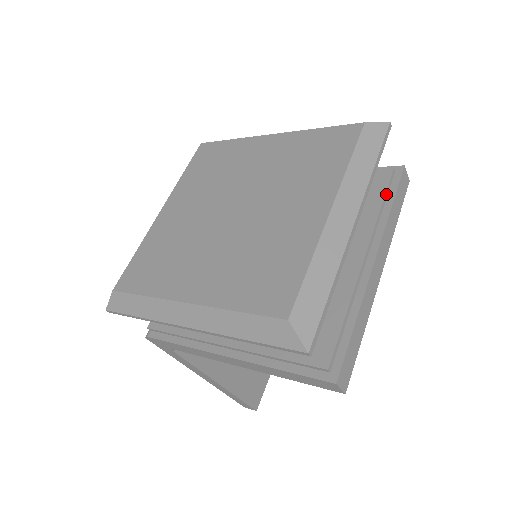
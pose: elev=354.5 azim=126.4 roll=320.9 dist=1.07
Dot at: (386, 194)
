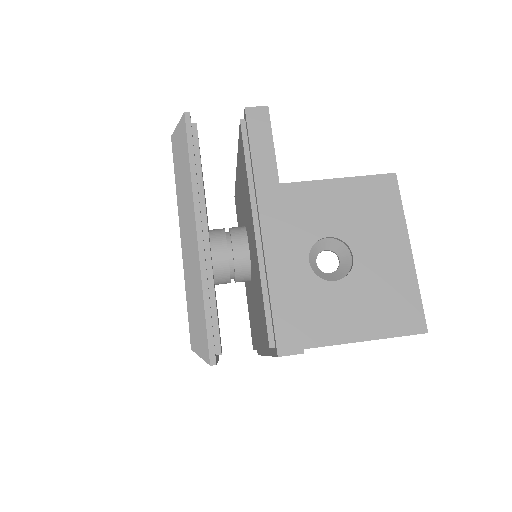
Dot at: (246, 151)
